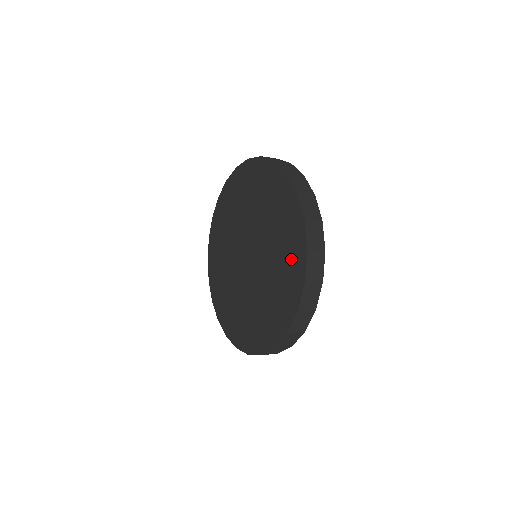
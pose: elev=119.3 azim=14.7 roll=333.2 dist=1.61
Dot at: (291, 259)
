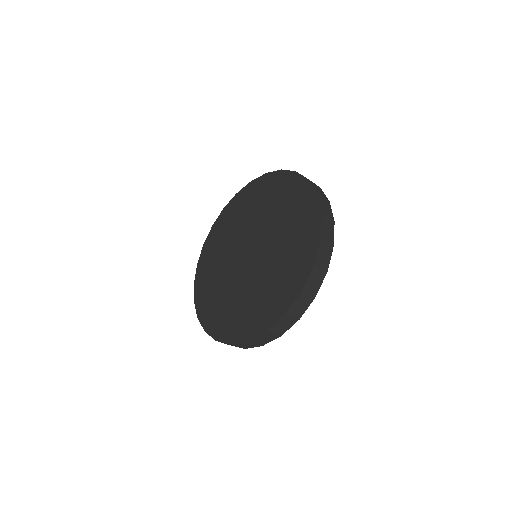
Dot at: (296, 199)
